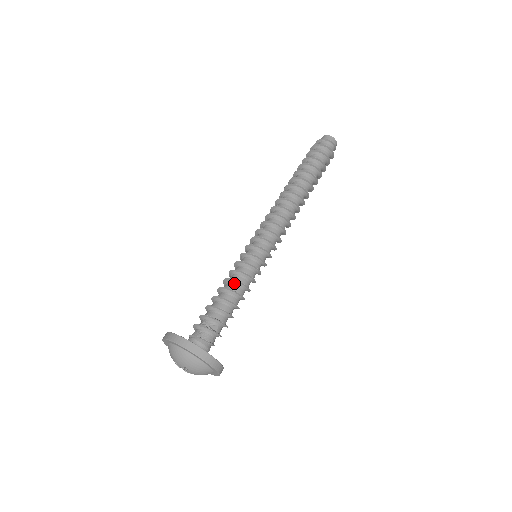
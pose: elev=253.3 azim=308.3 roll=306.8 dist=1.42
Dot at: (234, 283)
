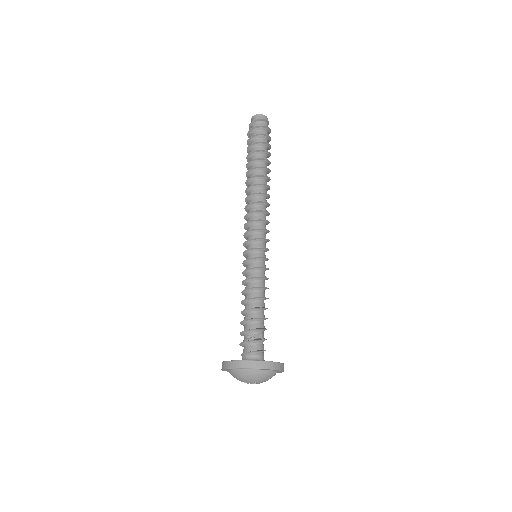
Dot at: (254, 290)
